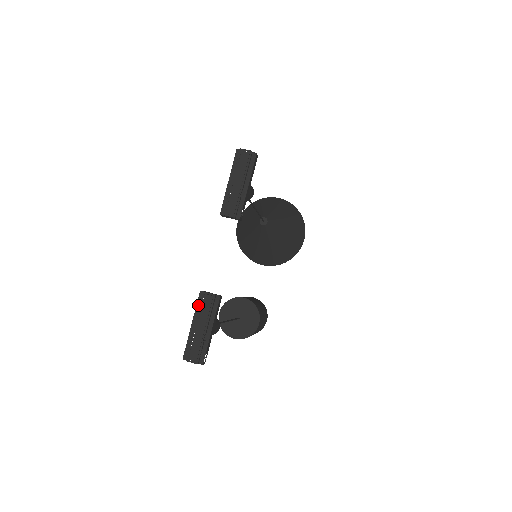
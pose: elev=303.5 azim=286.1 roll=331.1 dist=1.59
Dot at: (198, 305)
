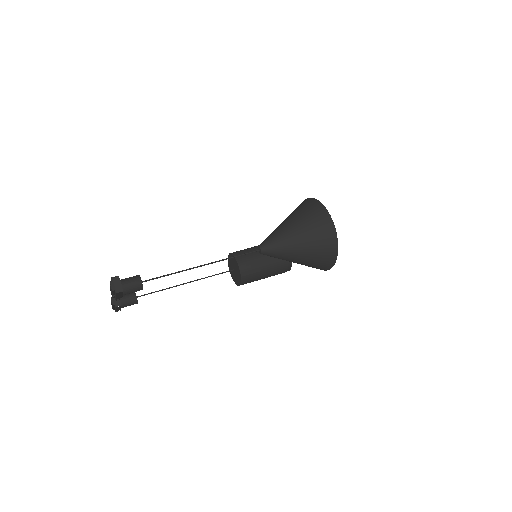
Dot at: occluded
